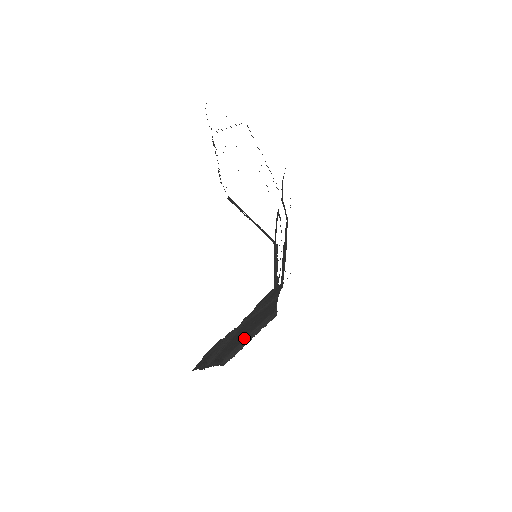
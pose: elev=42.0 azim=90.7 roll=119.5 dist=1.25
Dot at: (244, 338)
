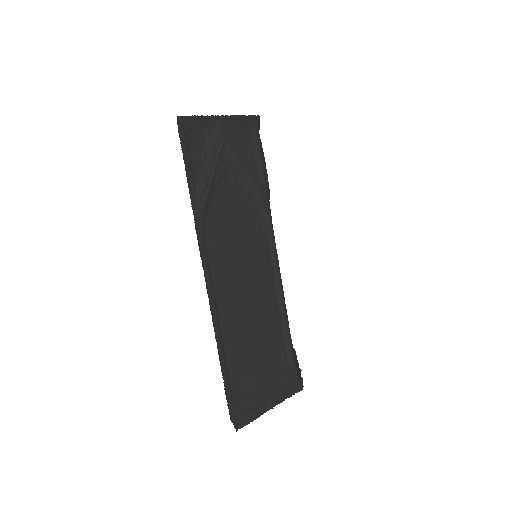
Dot at: (258, 373)
